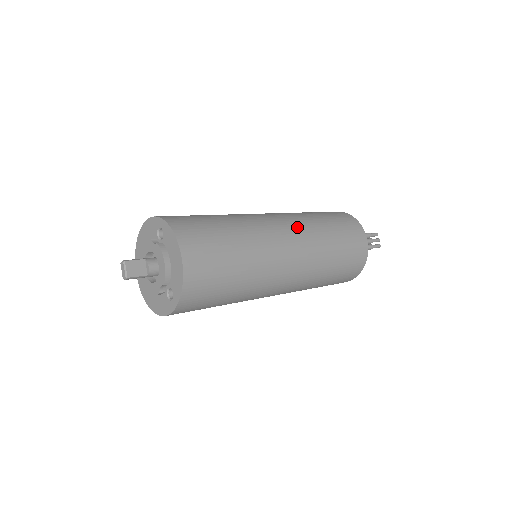
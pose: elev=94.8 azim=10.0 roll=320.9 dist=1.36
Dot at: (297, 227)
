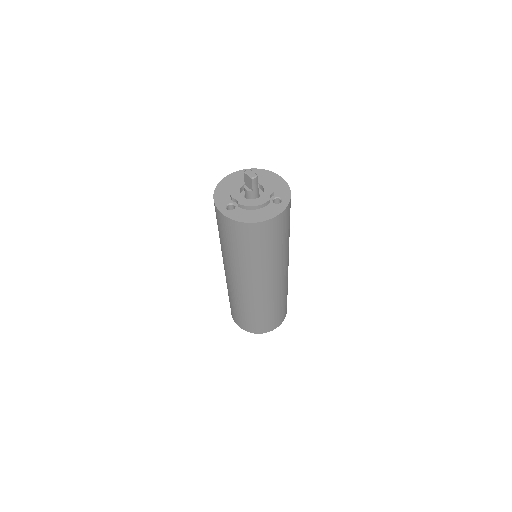
Dot at: occluded
